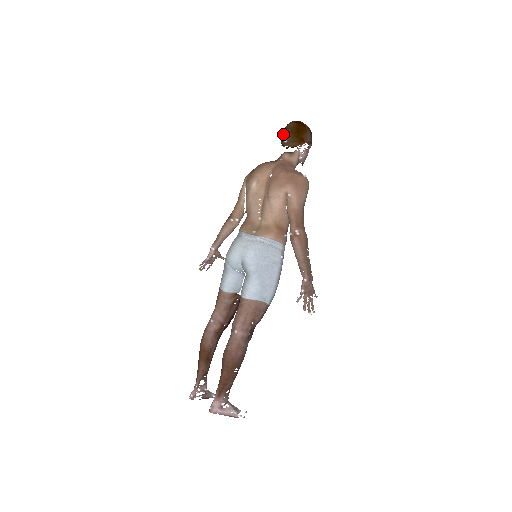
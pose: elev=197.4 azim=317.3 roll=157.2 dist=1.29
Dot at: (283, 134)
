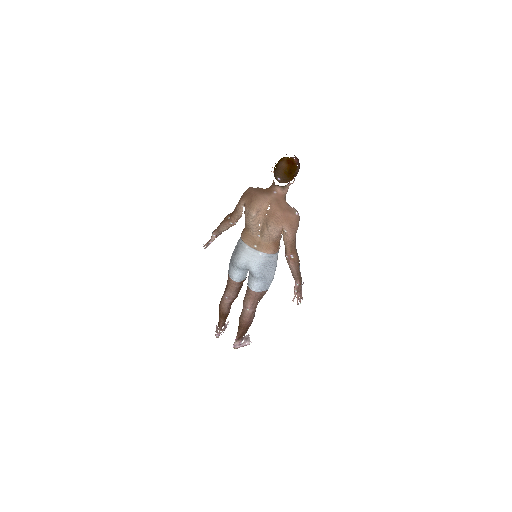
Dot at: (276, 172)
